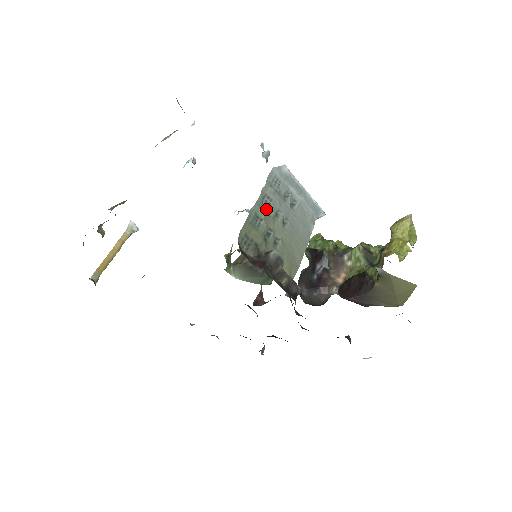
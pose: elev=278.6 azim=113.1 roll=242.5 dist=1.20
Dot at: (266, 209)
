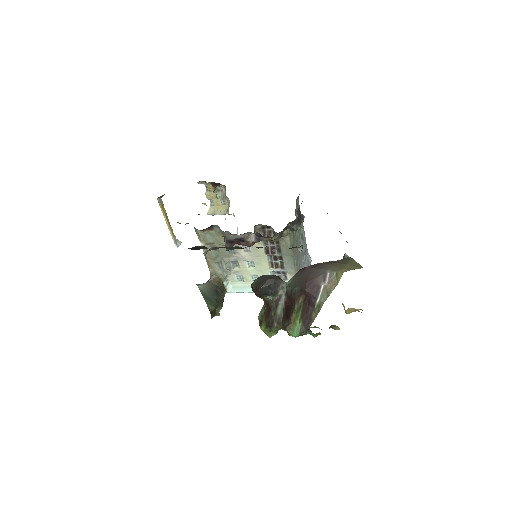
Dot at: (302, 234)
